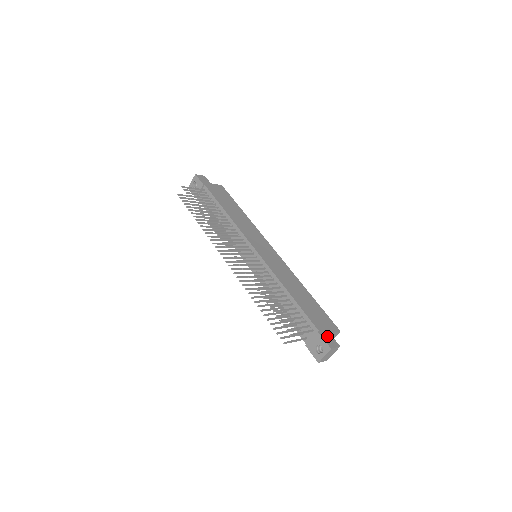
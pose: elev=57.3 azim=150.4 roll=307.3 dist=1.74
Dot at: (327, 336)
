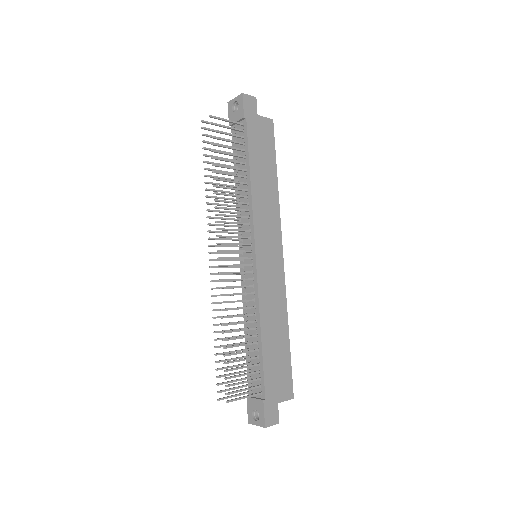
Dot at: (272, 408)
